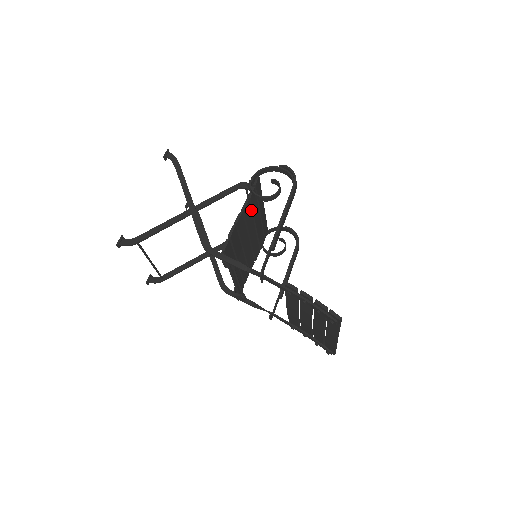
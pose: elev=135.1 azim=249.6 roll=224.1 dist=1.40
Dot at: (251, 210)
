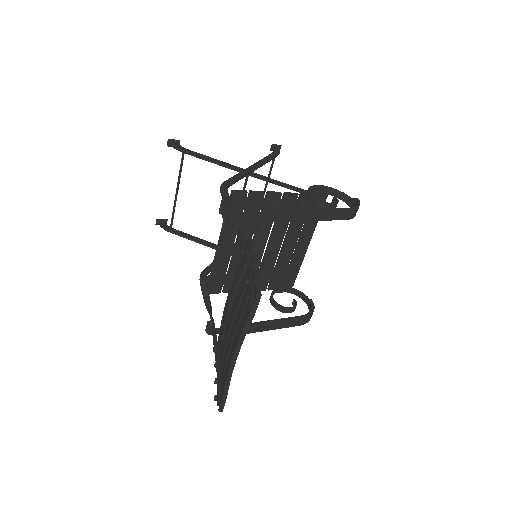
Dot at: occluded
